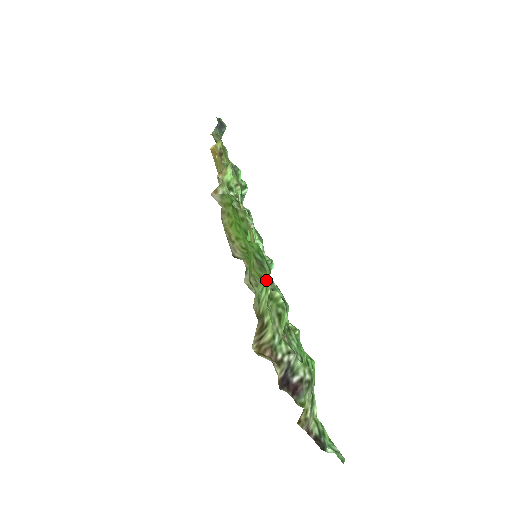
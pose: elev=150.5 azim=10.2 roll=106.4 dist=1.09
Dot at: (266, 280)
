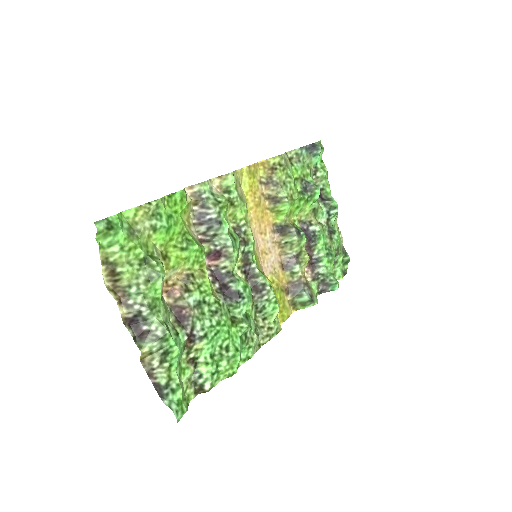
Dot at: (108, 237)
